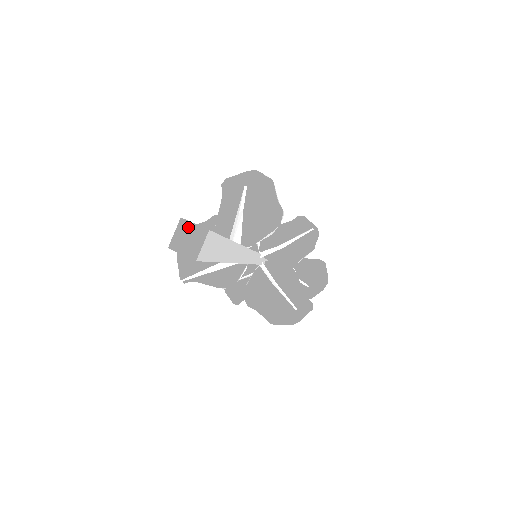
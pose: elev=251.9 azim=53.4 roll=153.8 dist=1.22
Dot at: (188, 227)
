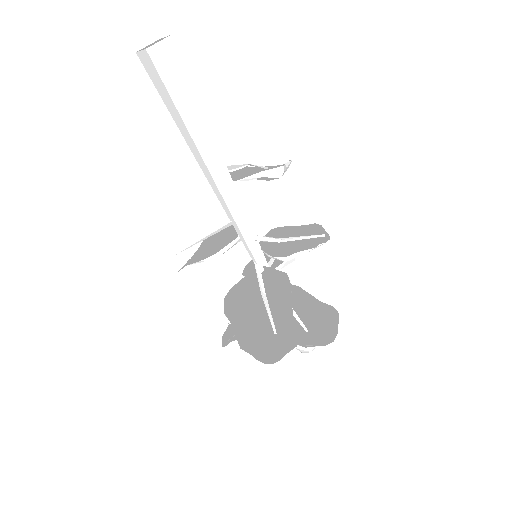
Dot at: occluded
